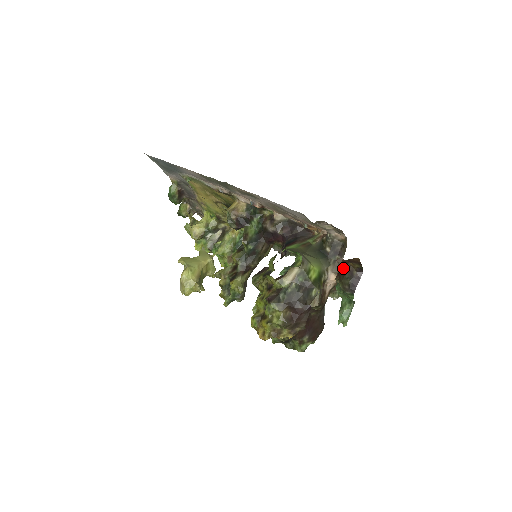
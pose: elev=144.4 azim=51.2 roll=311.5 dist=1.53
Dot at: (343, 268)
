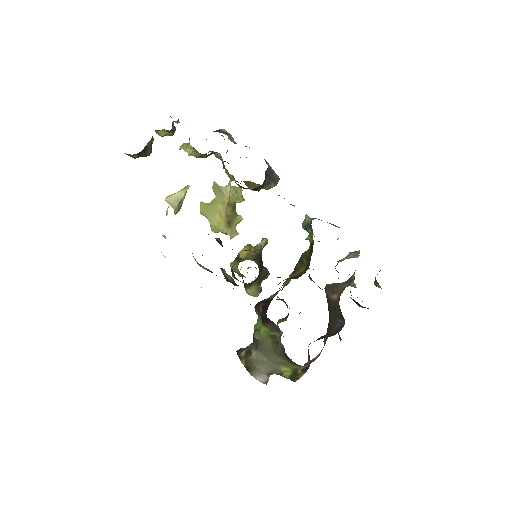
Dot at: occluded
